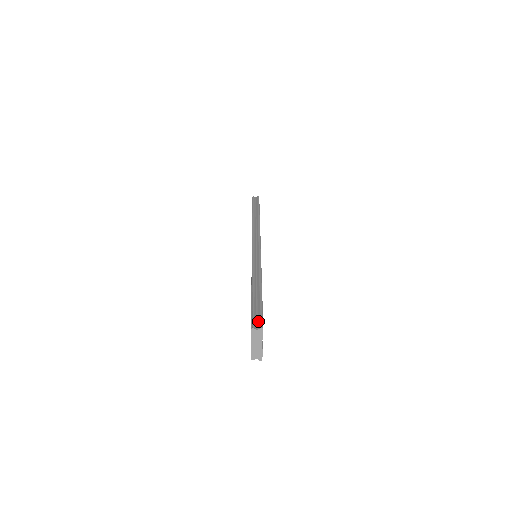
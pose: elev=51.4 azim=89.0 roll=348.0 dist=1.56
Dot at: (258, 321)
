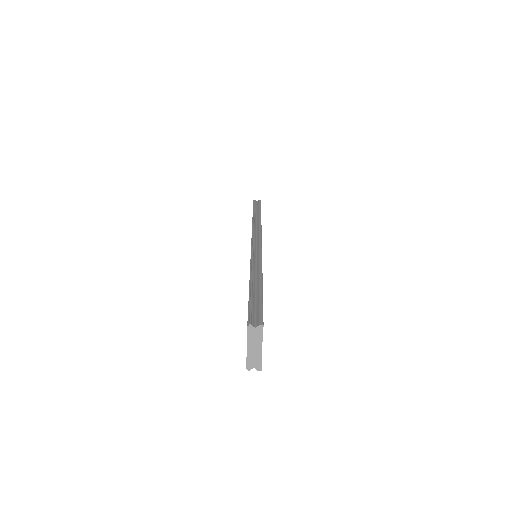
Dot at: (257, 317)
